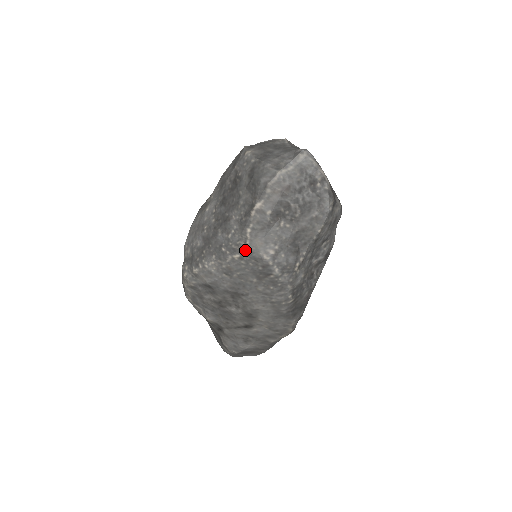
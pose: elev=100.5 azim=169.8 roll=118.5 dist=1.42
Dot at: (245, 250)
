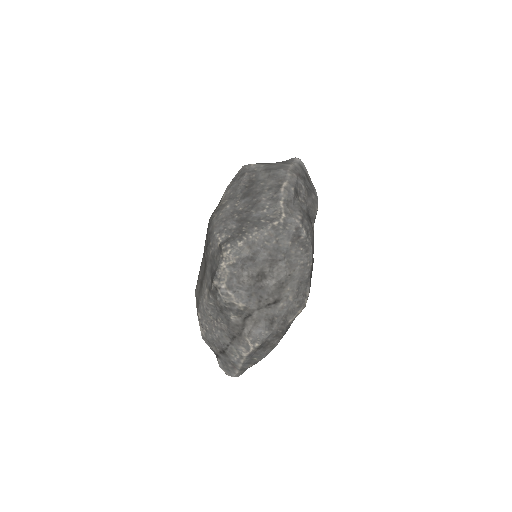
Dot at: (282, 217)
